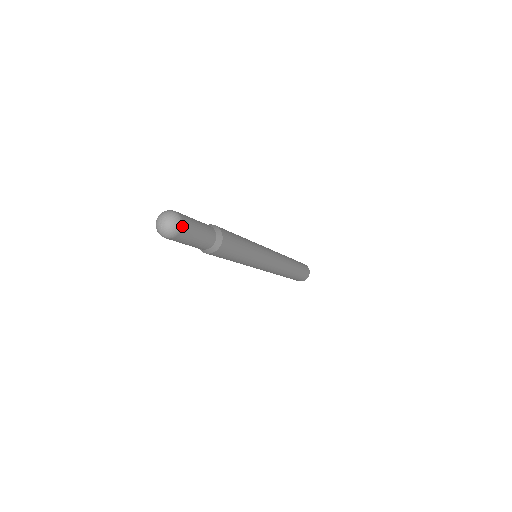
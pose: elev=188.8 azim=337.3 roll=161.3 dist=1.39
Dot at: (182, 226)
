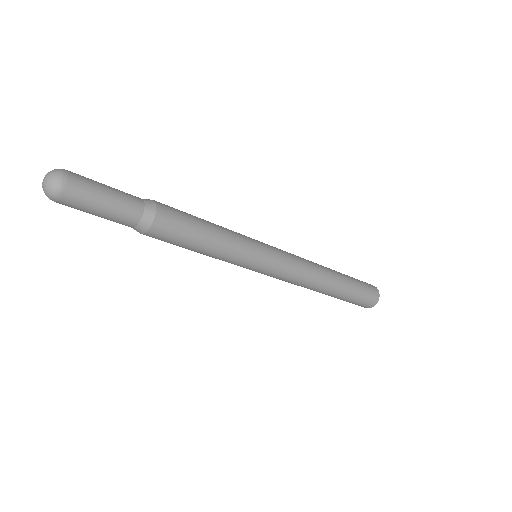
Dot at: (67, 179)
